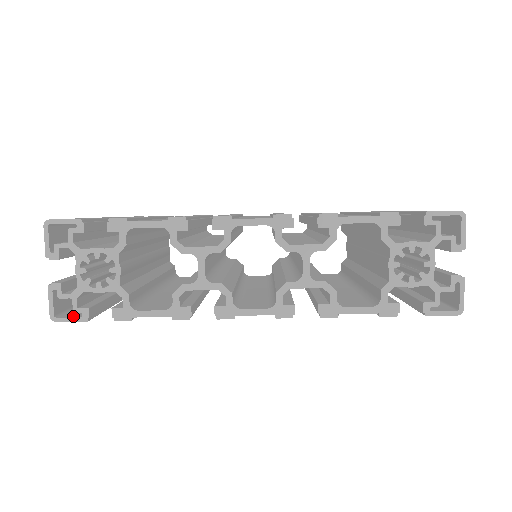
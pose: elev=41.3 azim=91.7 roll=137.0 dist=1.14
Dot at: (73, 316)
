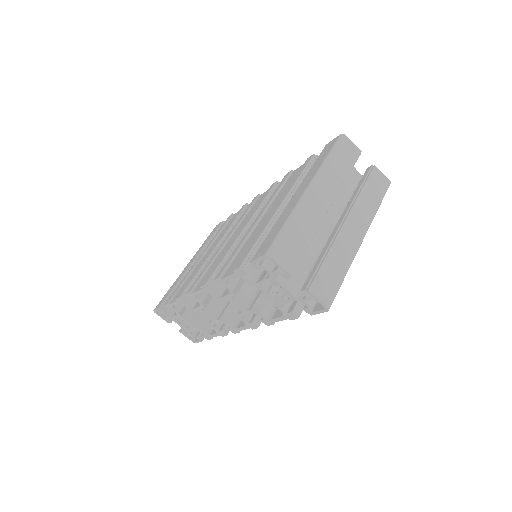
Dot at: occluded
